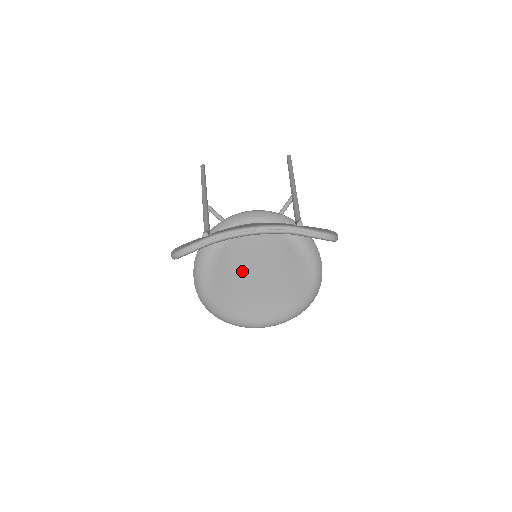
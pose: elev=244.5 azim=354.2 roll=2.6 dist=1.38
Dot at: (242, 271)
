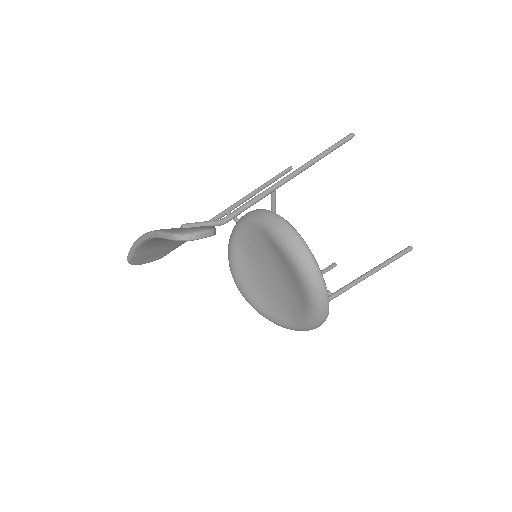
Dot at: (259, 271)
